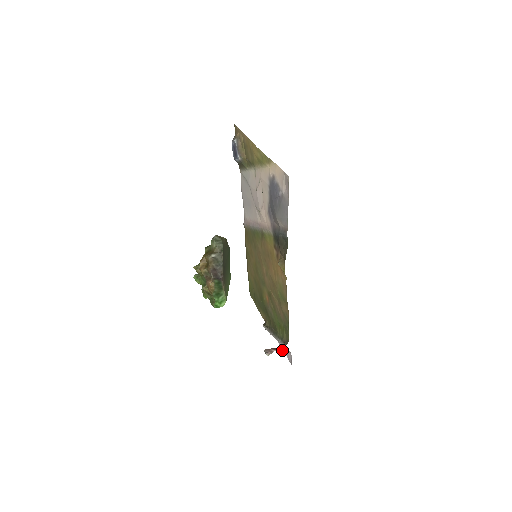
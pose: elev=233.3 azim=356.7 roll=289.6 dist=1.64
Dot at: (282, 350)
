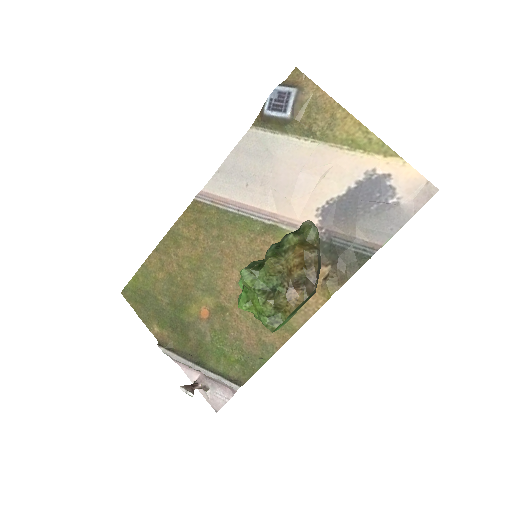
Dot at: (206, 388)
